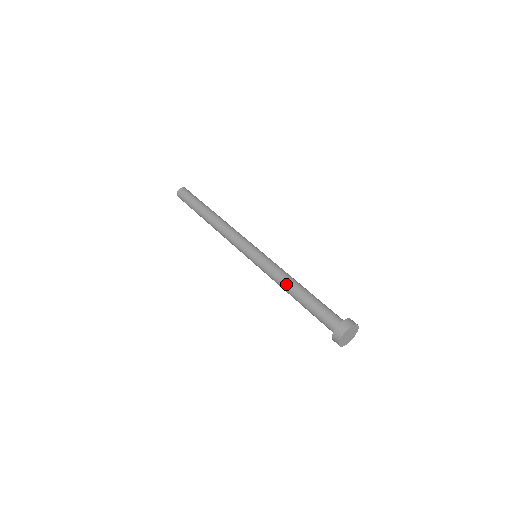
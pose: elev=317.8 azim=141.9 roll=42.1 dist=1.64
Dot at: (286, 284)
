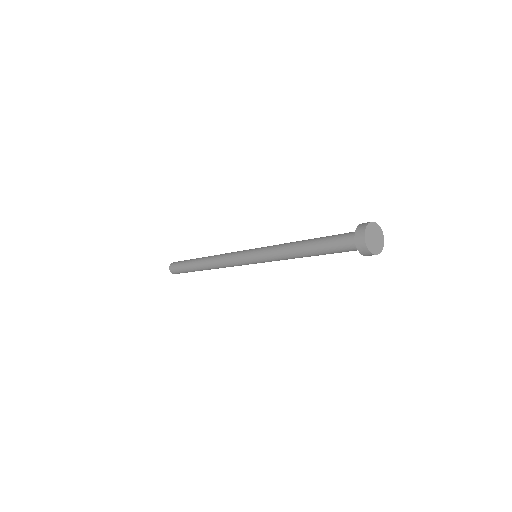
Dot at: (296, 241)
